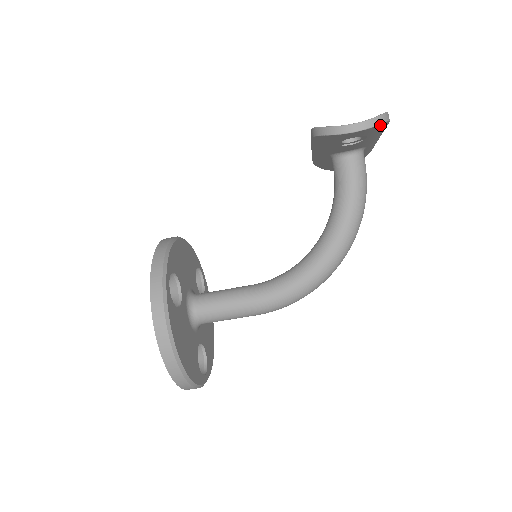
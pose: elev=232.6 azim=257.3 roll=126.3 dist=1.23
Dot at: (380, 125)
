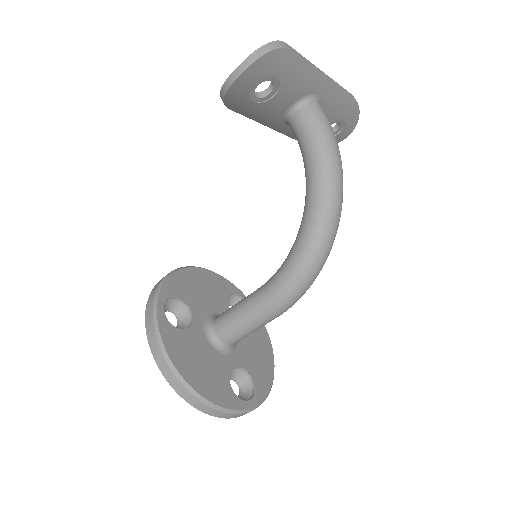
Dot at: (268, 56)
